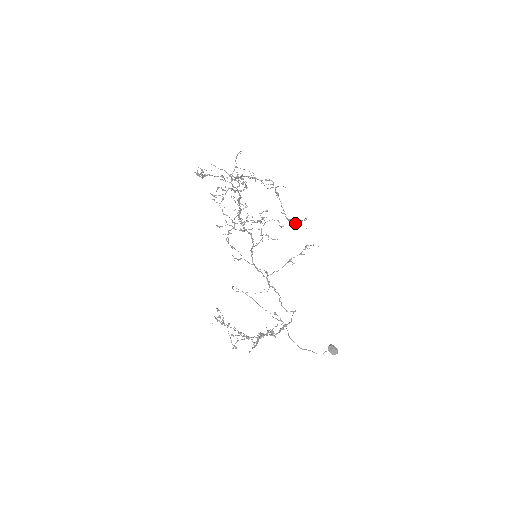
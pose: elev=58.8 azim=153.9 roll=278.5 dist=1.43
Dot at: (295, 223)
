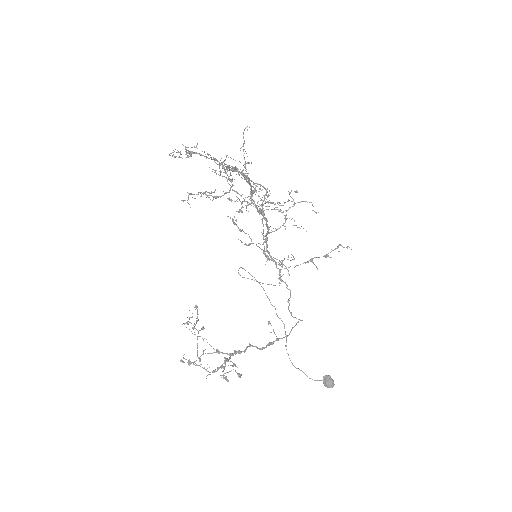
Dot at: (275, 261)
